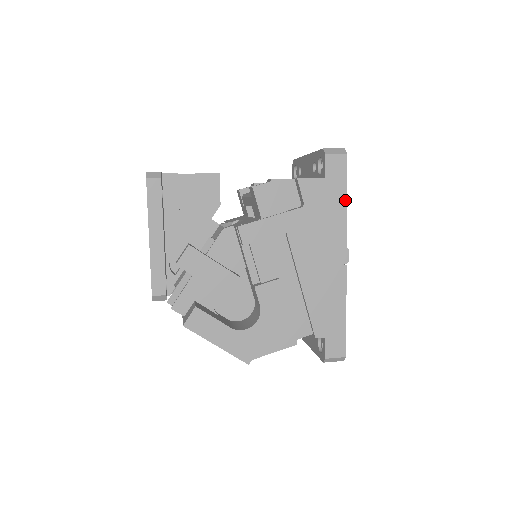
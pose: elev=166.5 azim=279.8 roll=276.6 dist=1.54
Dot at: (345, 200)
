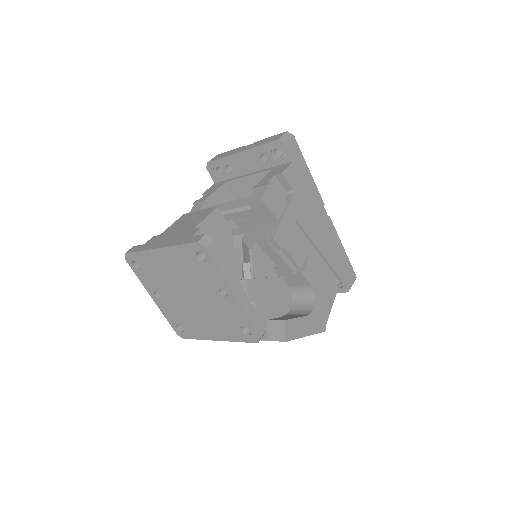
Dot at: (308, 170)
